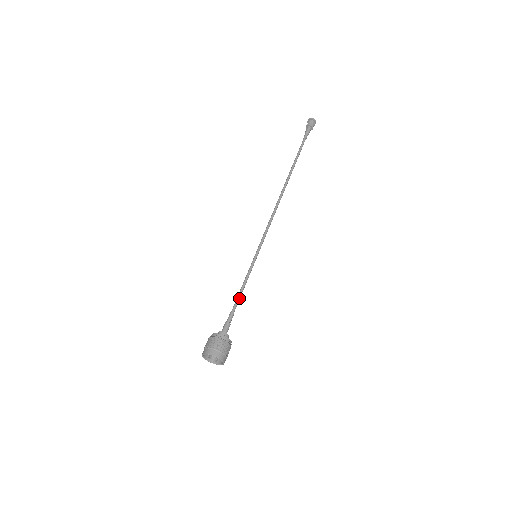
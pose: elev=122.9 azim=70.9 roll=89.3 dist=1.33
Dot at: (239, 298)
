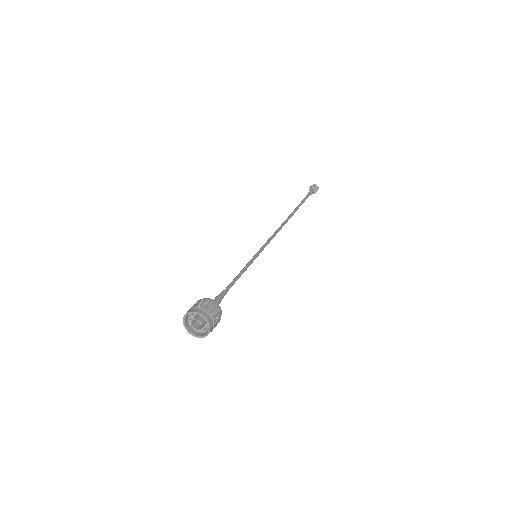
Dot at: (234, 281)
